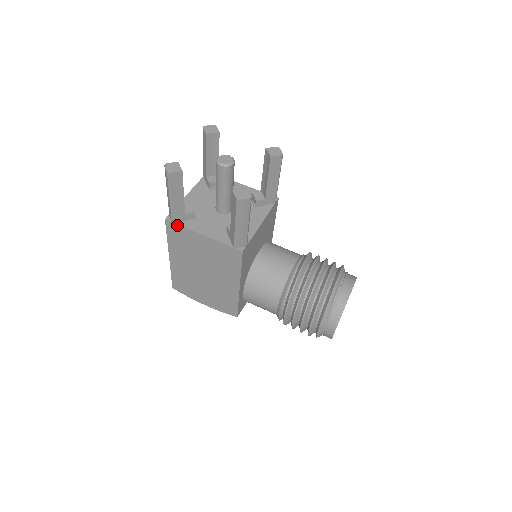
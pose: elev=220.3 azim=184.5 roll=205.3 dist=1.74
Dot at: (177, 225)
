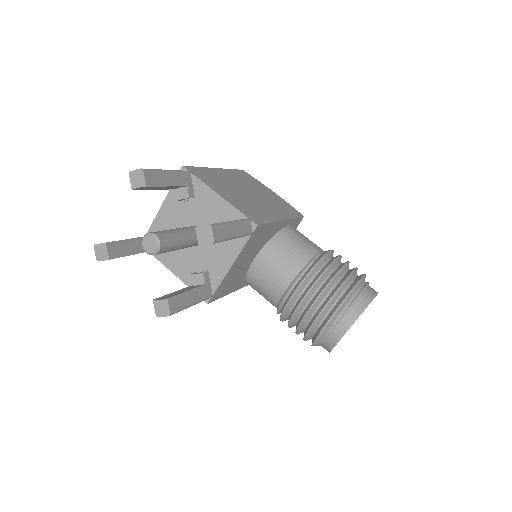
Dot at: occluded
